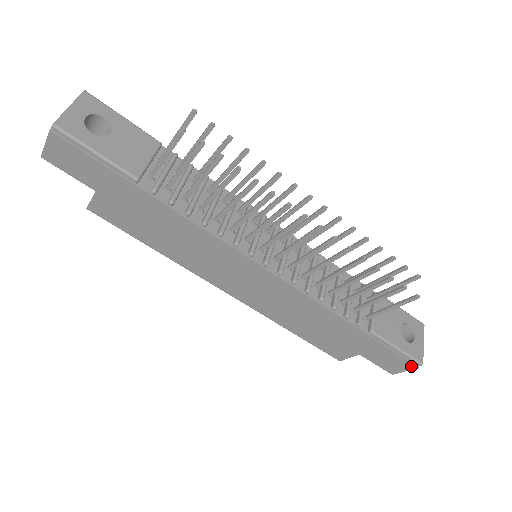
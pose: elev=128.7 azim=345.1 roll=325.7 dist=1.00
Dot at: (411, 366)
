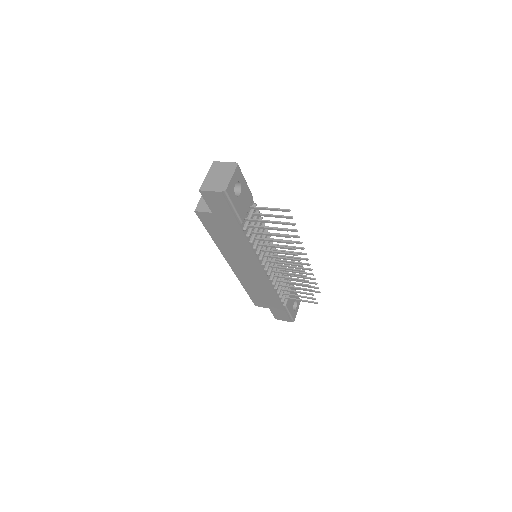
Dot at: (289, 321)
